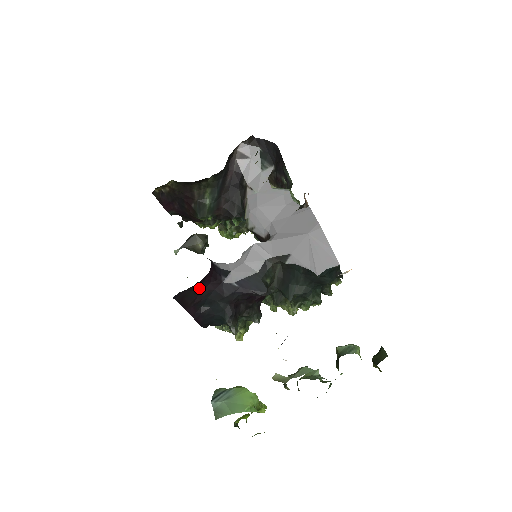
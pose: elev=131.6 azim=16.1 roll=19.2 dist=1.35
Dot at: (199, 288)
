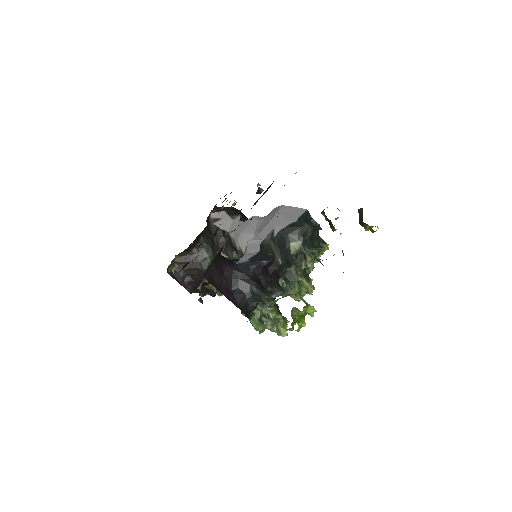
Dot at: (220, 270)
